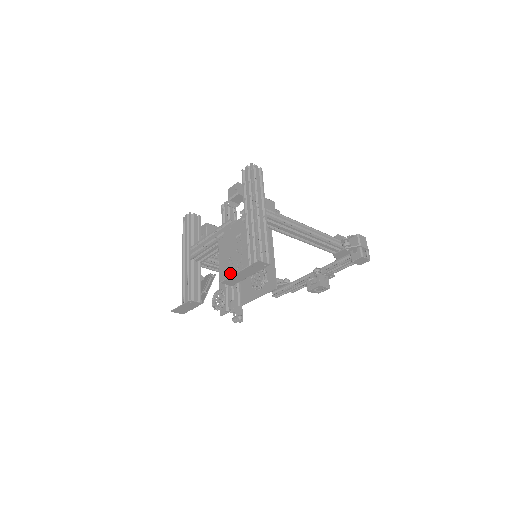
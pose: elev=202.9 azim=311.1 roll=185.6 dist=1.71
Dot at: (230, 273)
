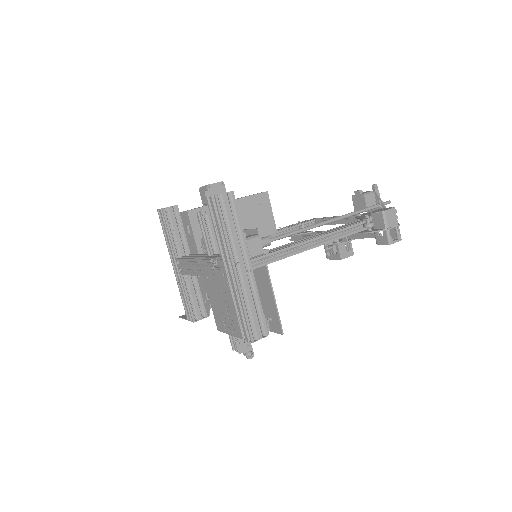
Dot at: (226, 327)
